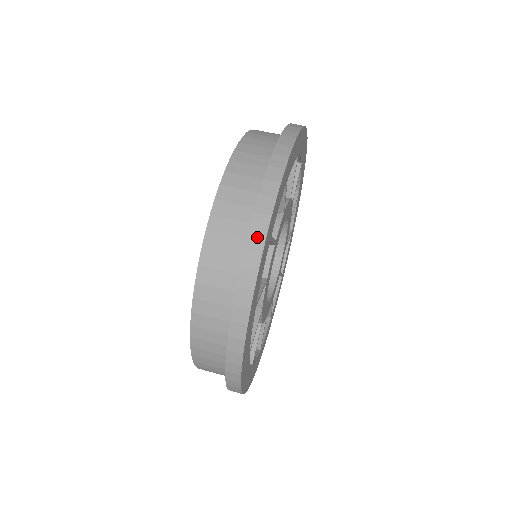
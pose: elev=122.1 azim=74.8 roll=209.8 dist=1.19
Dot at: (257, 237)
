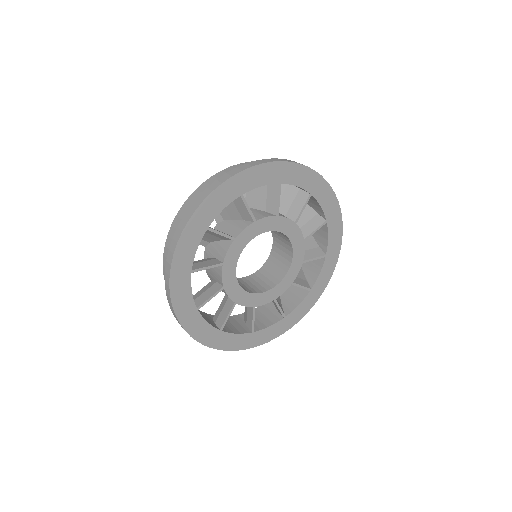
Dot at: (184, 221)
